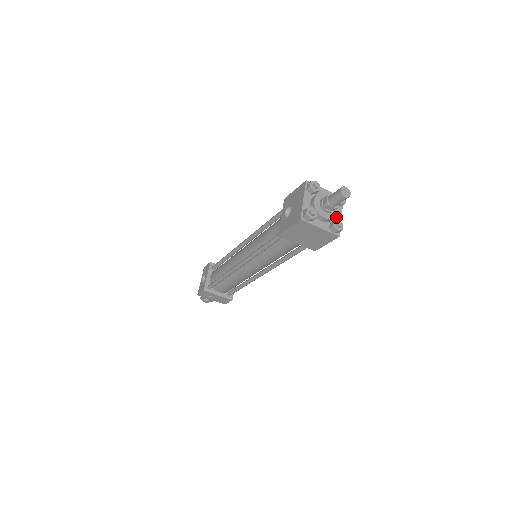
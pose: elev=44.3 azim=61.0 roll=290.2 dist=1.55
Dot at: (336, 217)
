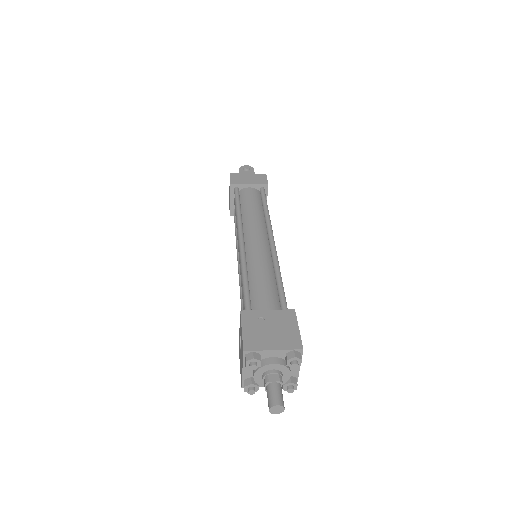
Dot at: (291, 371)
